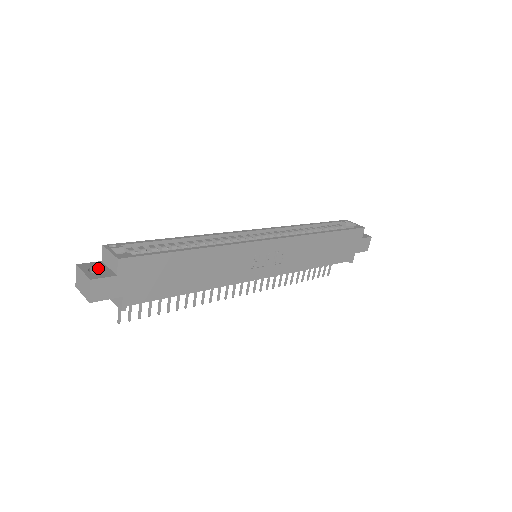
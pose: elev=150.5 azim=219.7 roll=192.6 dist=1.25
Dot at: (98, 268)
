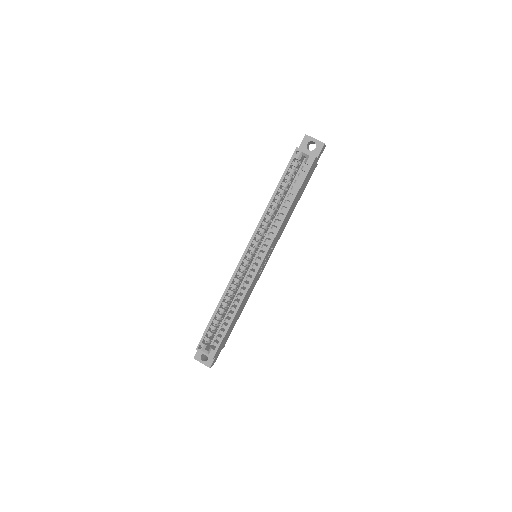
Dot at: occluded
